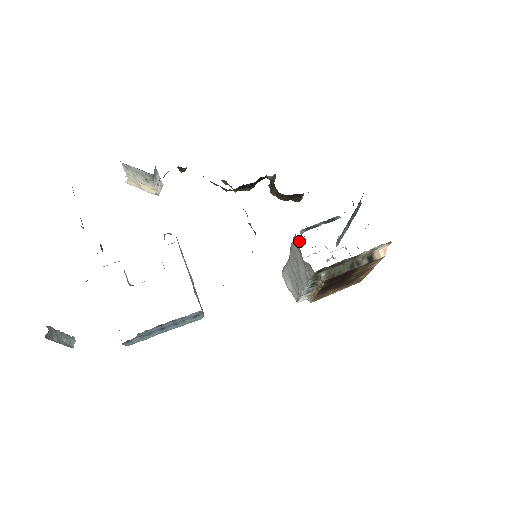
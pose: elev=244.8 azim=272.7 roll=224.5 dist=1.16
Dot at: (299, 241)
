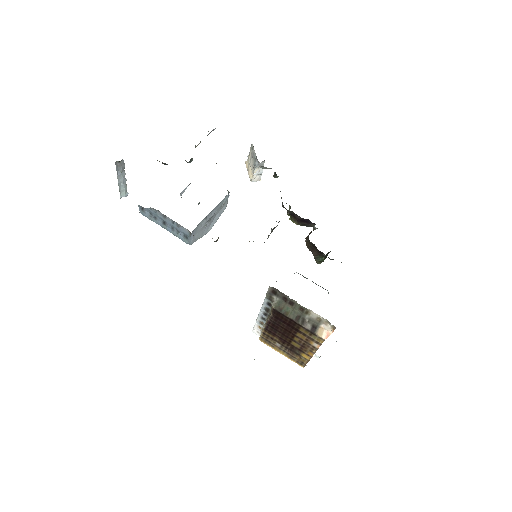
Dot at: occluded
